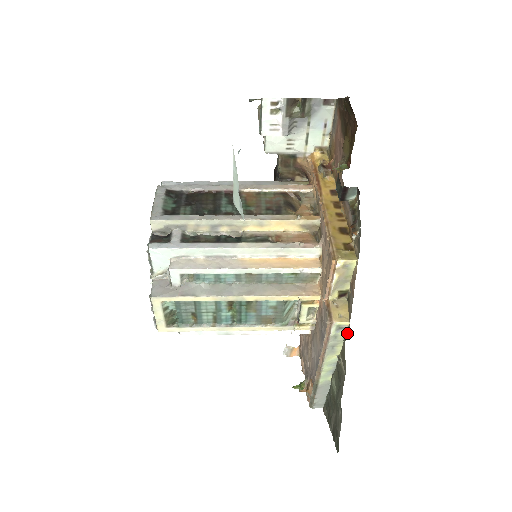
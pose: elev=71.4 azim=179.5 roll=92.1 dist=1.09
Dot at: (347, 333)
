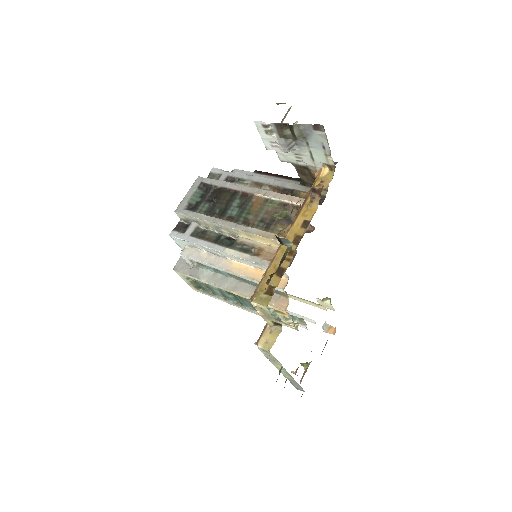
Dot at: occluded
